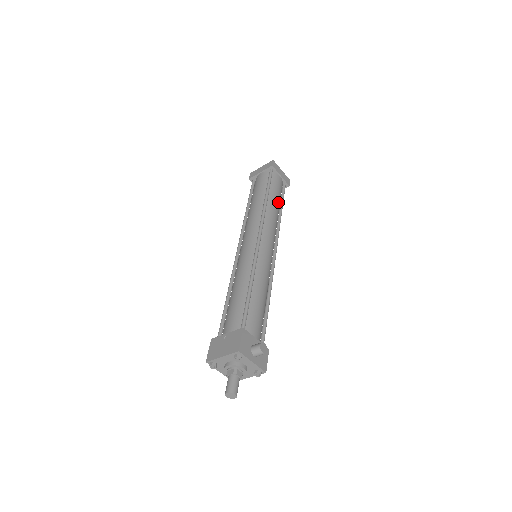
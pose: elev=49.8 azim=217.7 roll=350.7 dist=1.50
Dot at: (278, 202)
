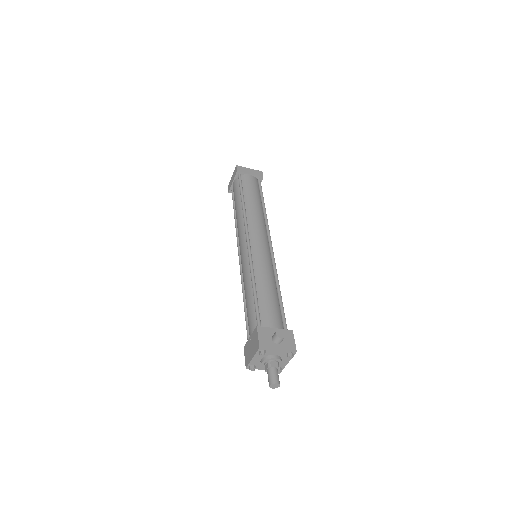
Dot at: (256, 198)
